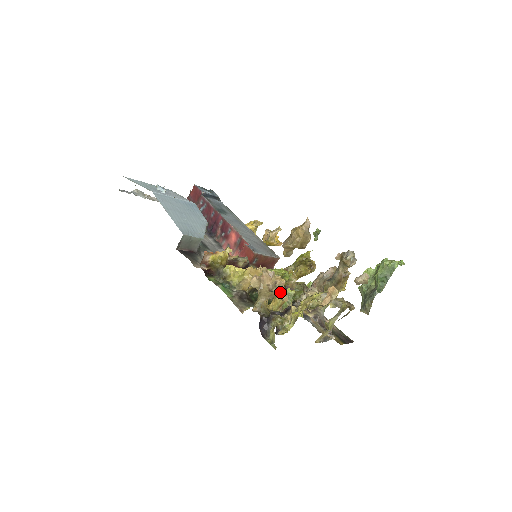
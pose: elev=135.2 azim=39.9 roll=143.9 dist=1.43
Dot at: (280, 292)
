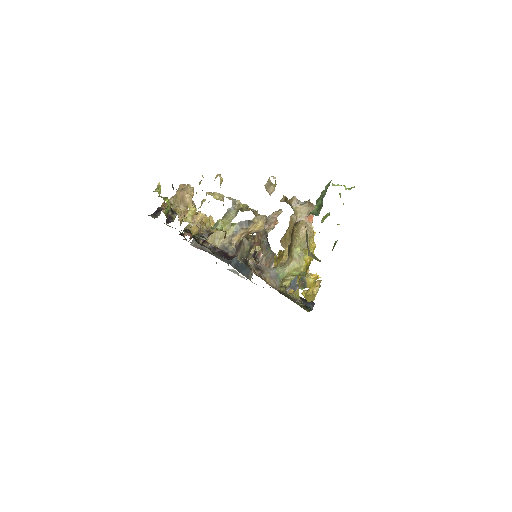
Dot at: (186, 195)
